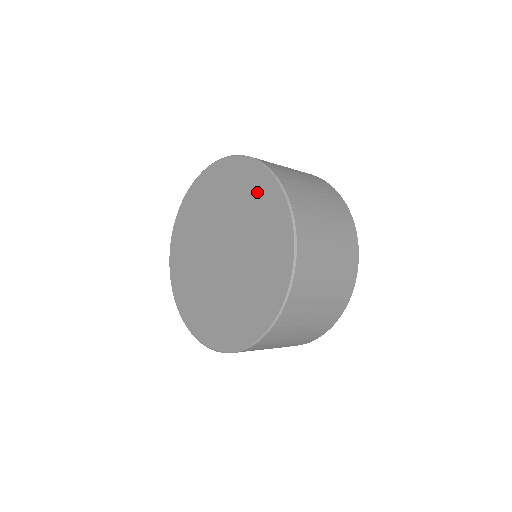
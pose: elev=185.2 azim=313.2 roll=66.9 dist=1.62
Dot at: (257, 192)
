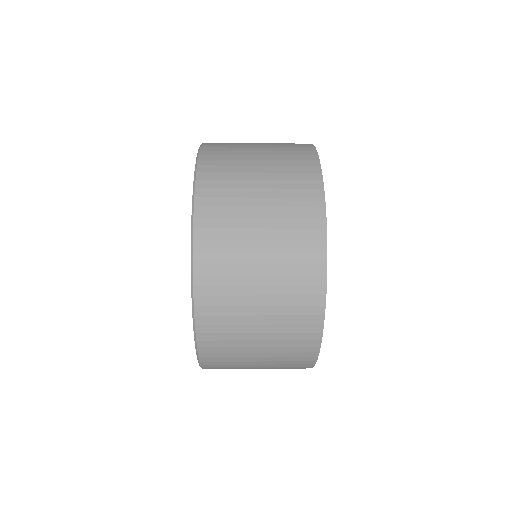
Dot at: occluded
